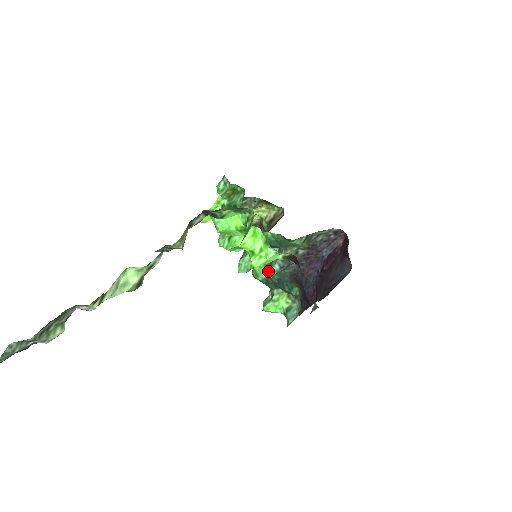
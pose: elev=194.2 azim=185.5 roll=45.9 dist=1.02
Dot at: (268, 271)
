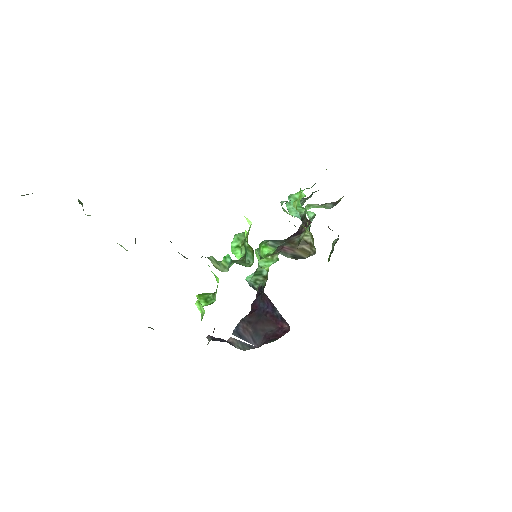
Dot at: occluded
